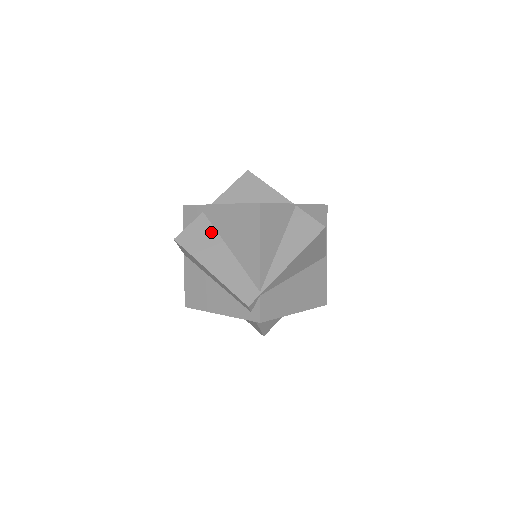
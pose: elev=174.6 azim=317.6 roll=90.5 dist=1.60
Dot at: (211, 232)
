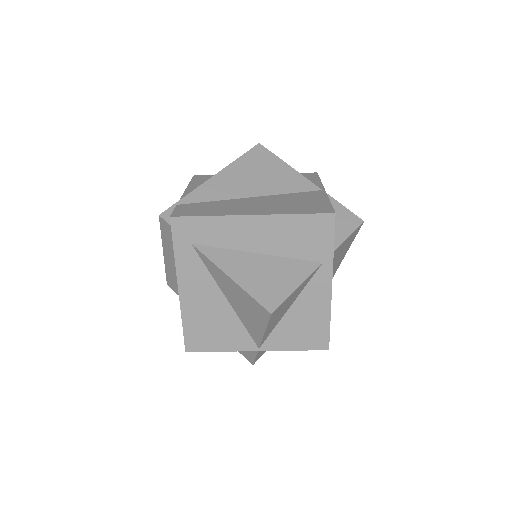
Dot at: occluded
